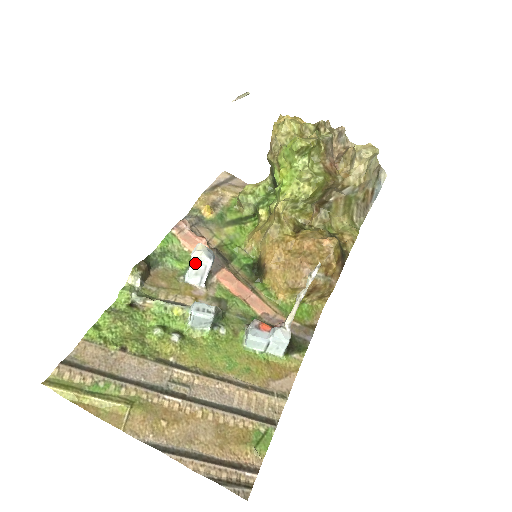
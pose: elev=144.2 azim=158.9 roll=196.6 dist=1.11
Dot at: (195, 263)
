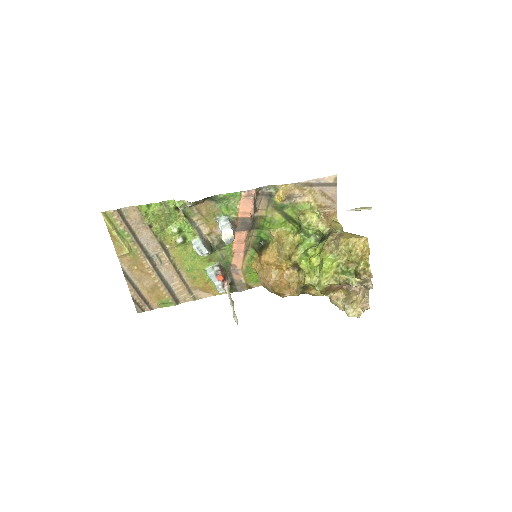
Dot at: (221, 233)
